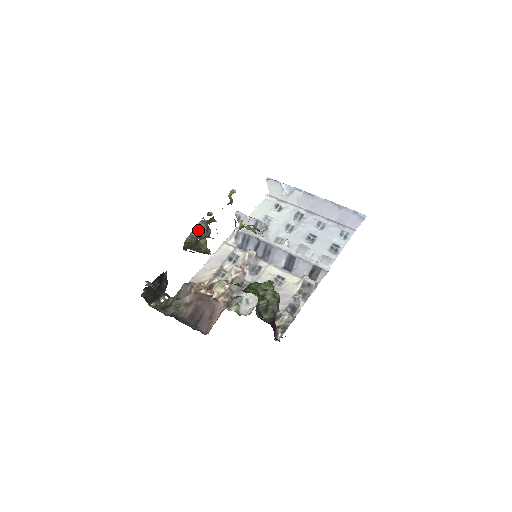
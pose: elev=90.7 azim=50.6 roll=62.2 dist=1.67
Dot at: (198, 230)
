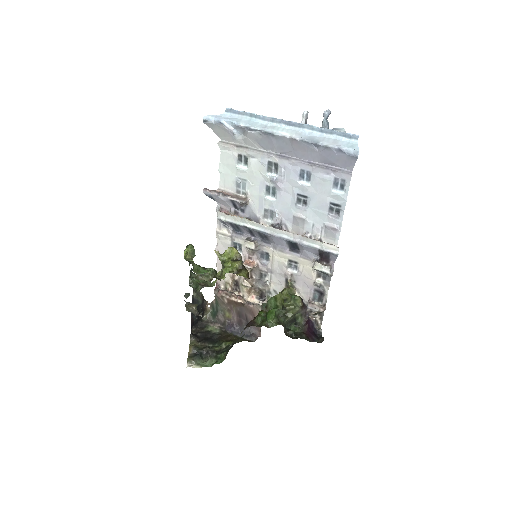
Dot at: (189, 306)
